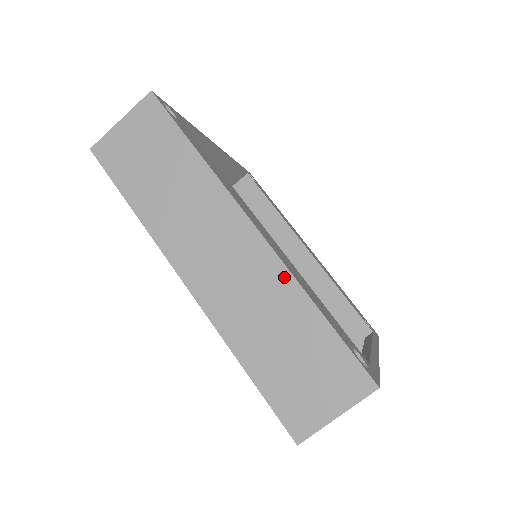
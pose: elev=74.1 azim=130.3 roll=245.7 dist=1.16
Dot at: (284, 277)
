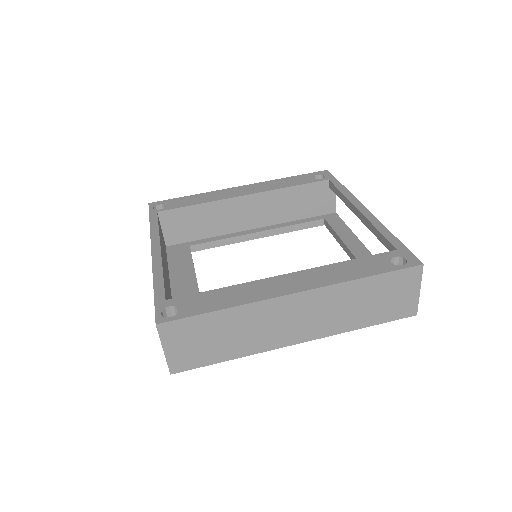
Dot at: (336, 289)
